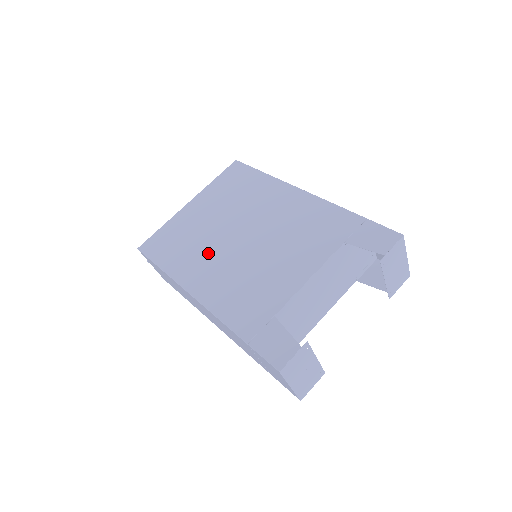
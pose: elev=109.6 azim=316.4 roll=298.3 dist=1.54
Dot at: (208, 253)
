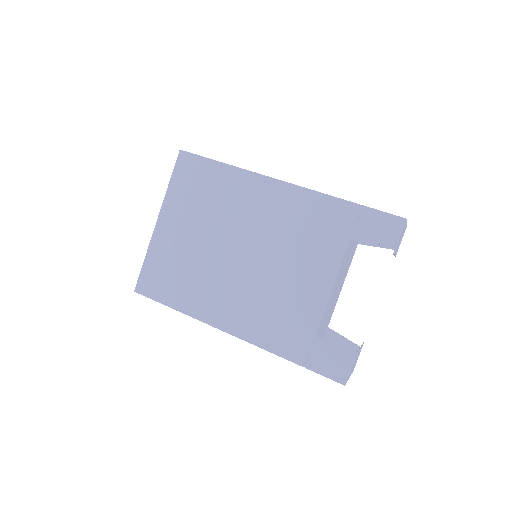
Dot at: (215, 281)
